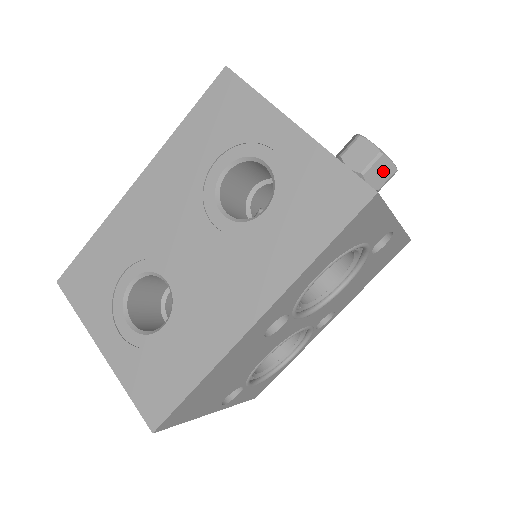
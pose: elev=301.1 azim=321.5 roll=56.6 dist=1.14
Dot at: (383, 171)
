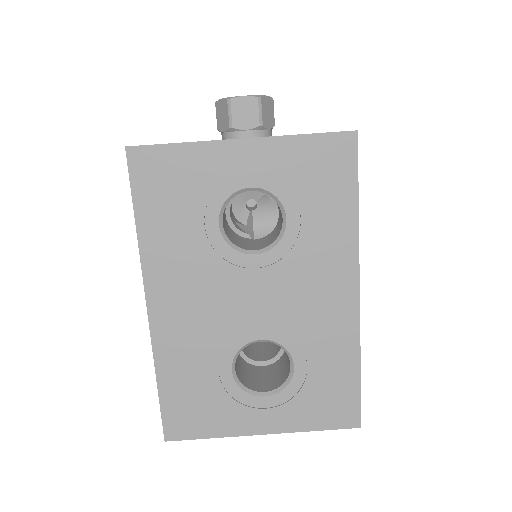
Dot at: (268, 109)
